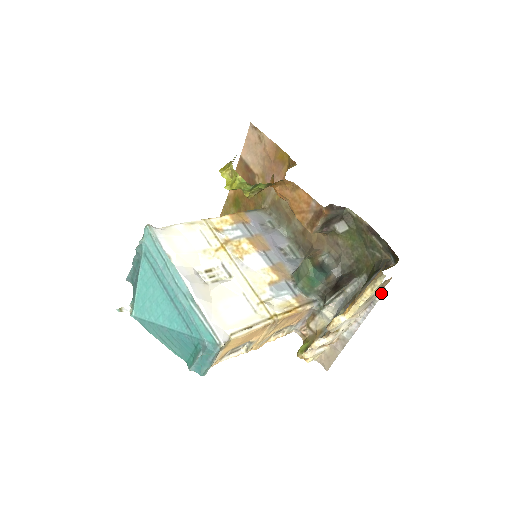
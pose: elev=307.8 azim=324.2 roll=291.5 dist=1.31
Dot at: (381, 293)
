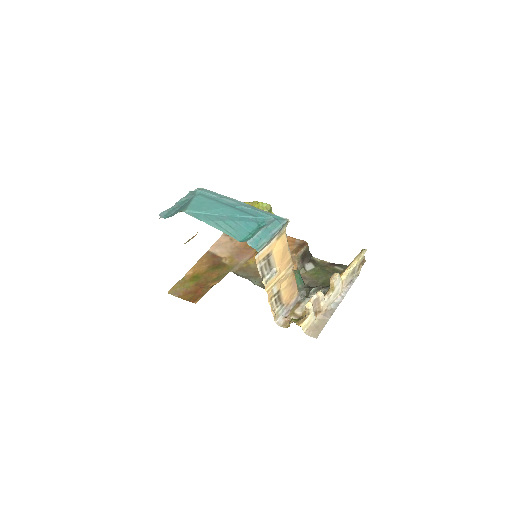
Dot at: (357, 275)
